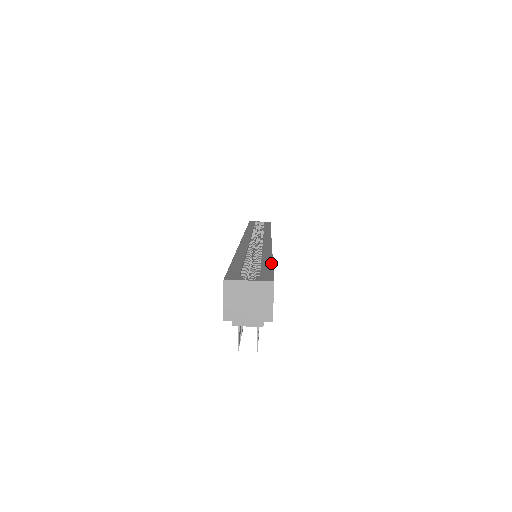
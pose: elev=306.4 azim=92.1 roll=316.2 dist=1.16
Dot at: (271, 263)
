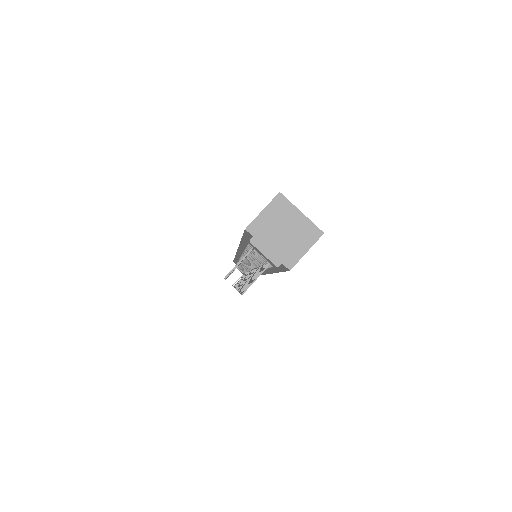
Dot at: occluded
